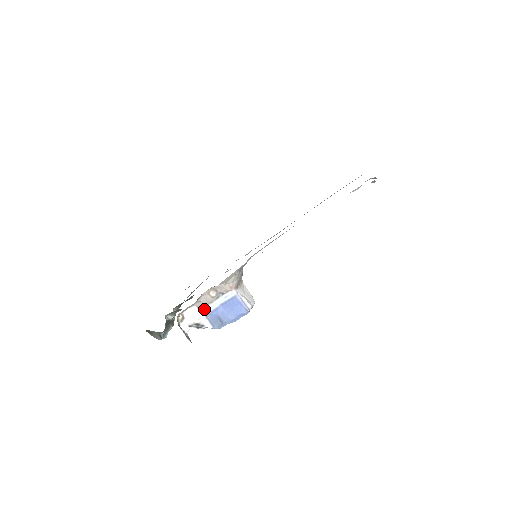
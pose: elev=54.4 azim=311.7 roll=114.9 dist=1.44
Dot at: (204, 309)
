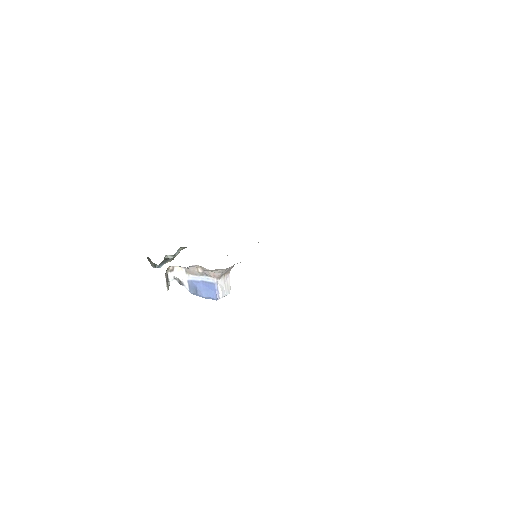
Dot at: (189, 275)
